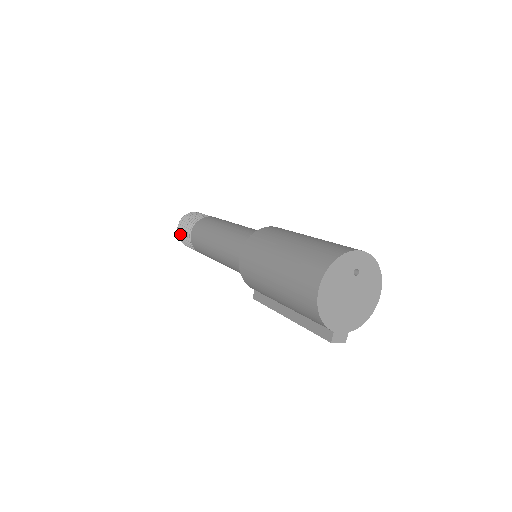
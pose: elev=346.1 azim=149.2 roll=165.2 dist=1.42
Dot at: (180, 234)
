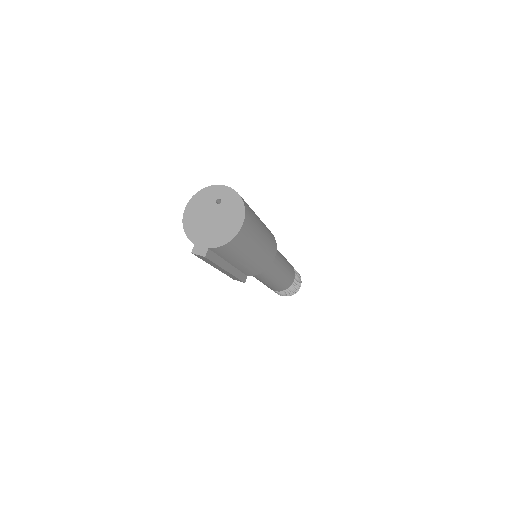
Dot at: occluded
